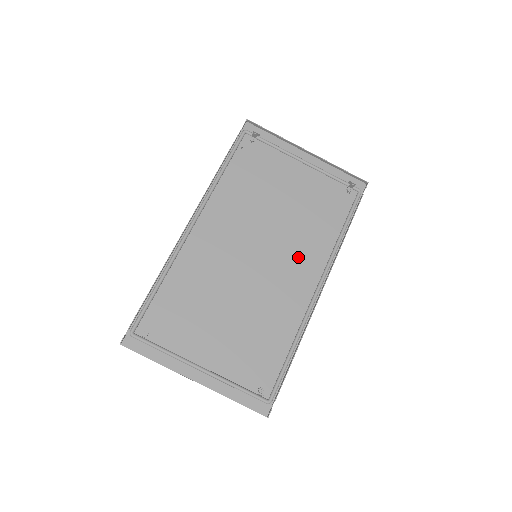
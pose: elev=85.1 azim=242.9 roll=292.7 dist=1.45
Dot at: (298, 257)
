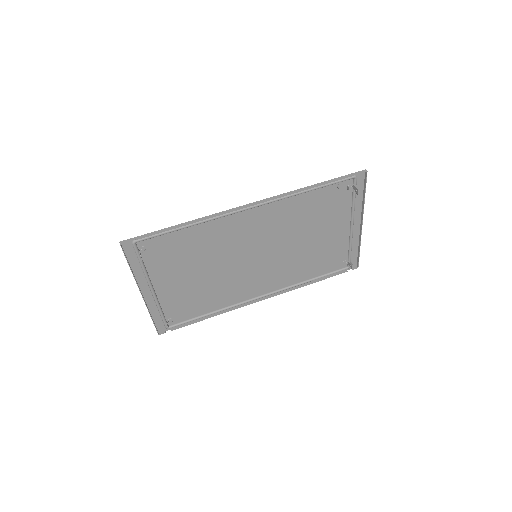
Dot at: (274, 274)
